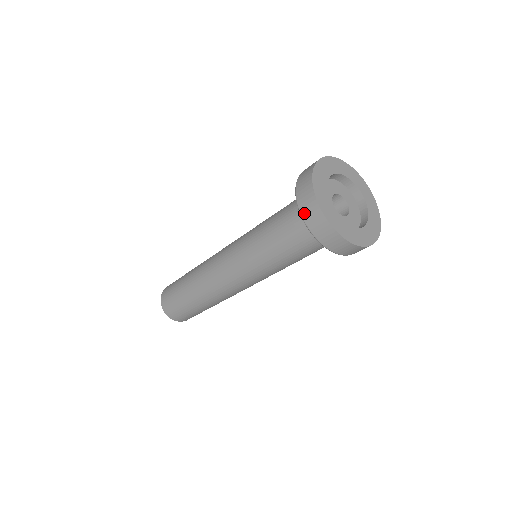
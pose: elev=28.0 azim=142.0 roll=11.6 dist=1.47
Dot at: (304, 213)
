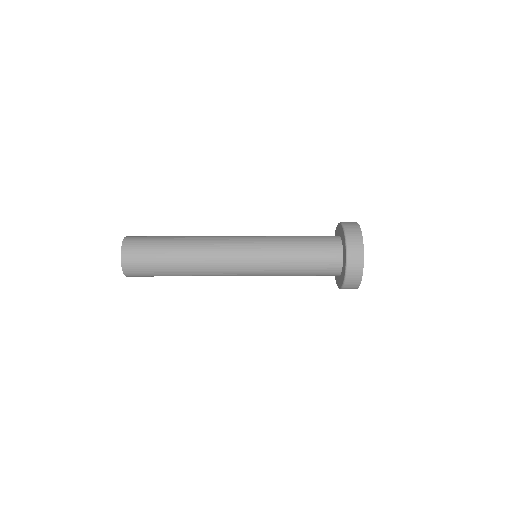
Dot at: occluded
